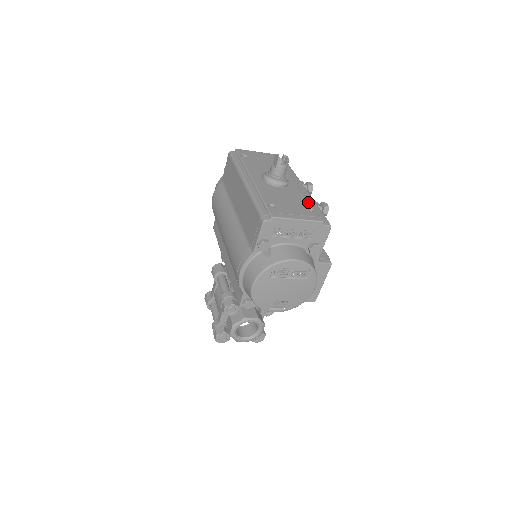
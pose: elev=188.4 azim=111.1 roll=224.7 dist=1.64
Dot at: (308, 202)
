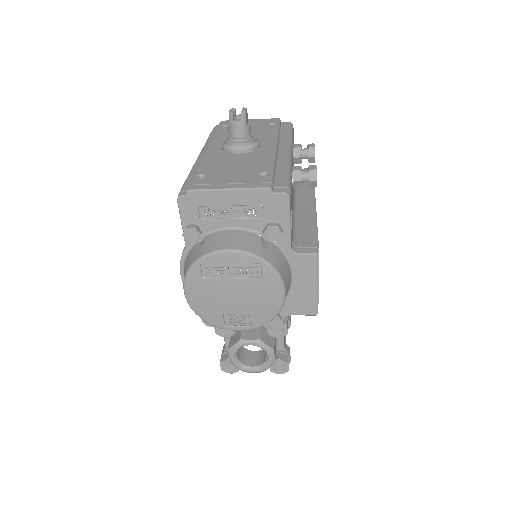
Dot at: (268, 165)
